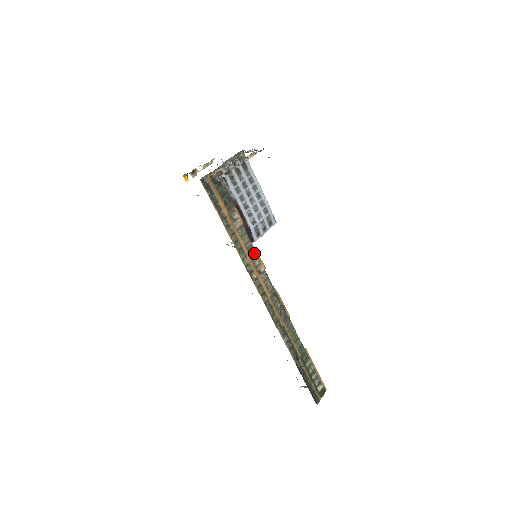
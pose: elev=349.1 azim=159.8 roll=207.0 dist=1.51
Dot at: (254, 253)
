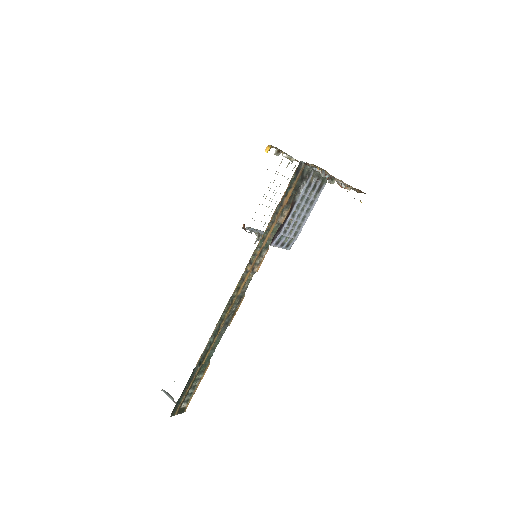
Dot at: (264, 252)
